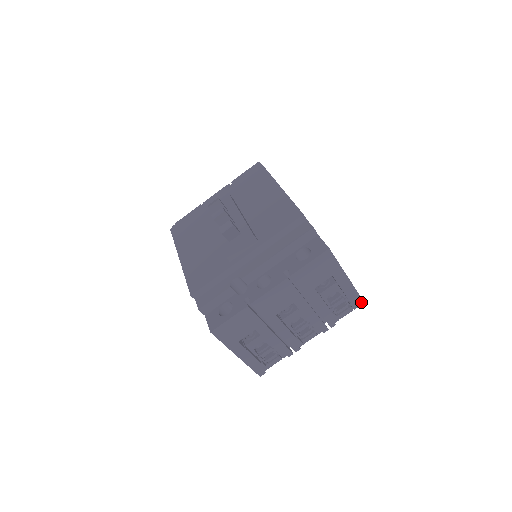
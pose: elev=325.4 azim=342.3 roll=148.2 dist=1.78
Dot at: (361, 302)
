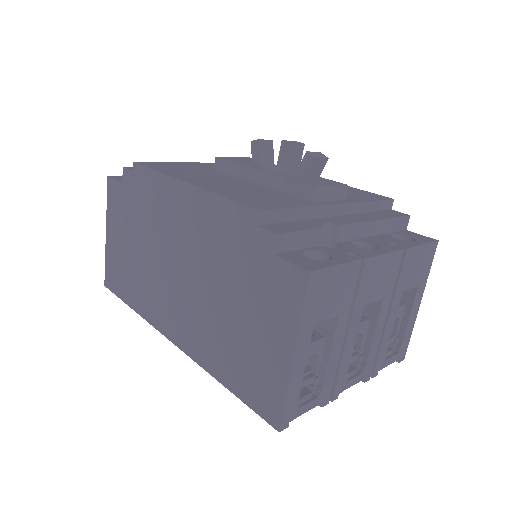
Dot at: (404, 353)
